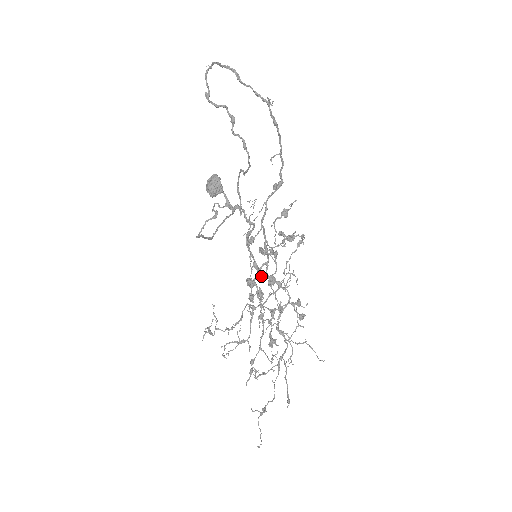
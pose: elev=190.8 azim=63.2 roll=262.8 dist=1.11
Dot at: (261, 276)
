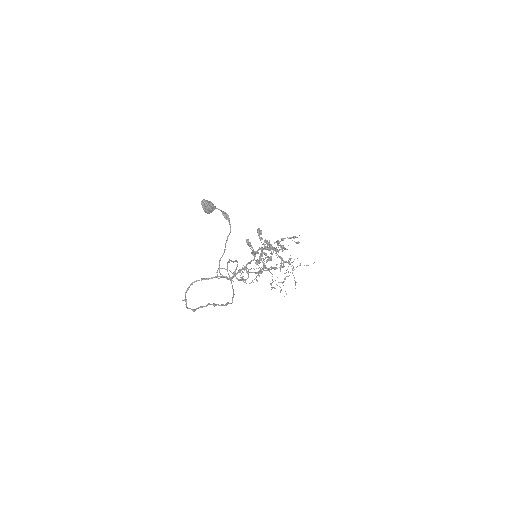
Dot at: occluded
